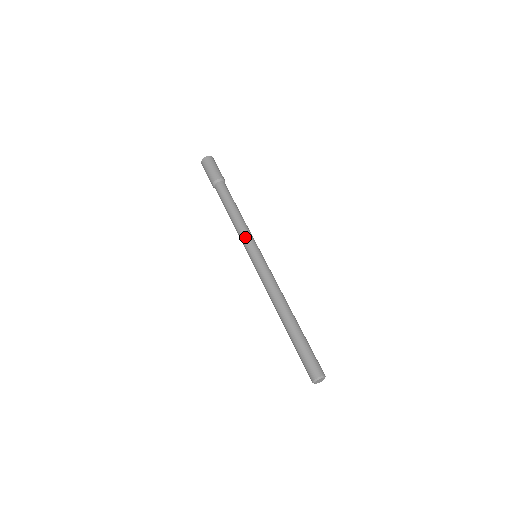
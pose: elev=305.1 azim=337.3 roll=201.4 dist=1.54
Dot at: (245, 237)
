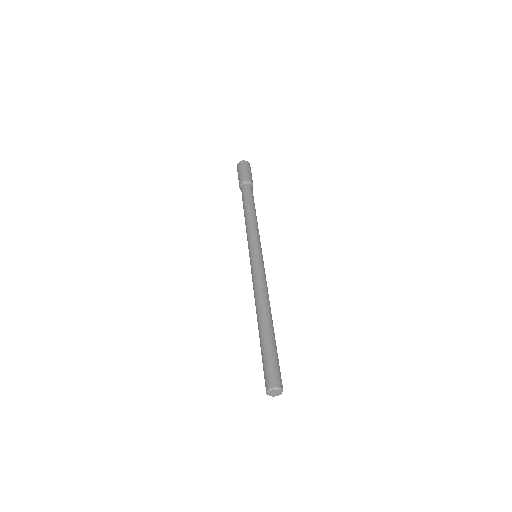
Dot at: (247, 240)
